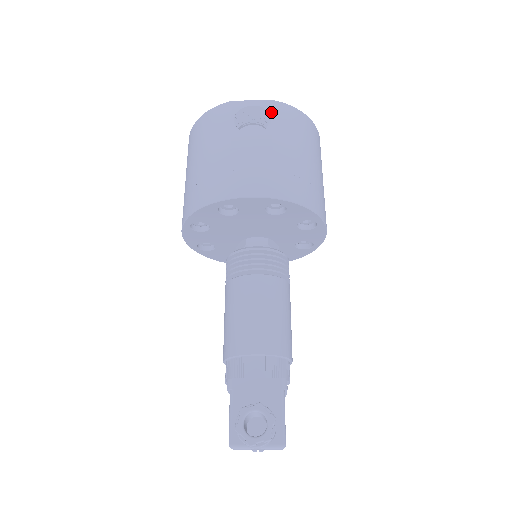
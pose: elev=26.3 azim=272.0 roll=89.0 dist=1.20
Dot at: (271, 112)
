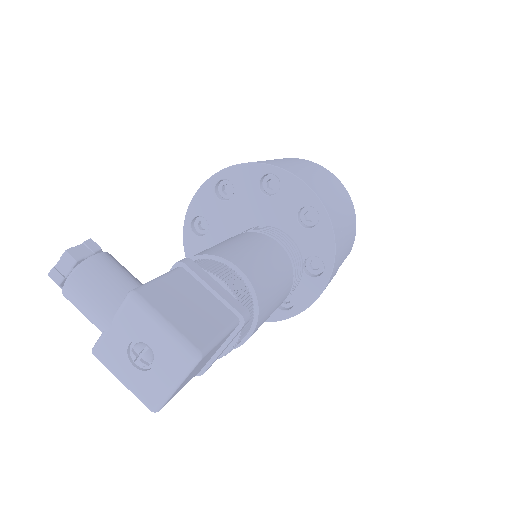
Dot at: occluded
